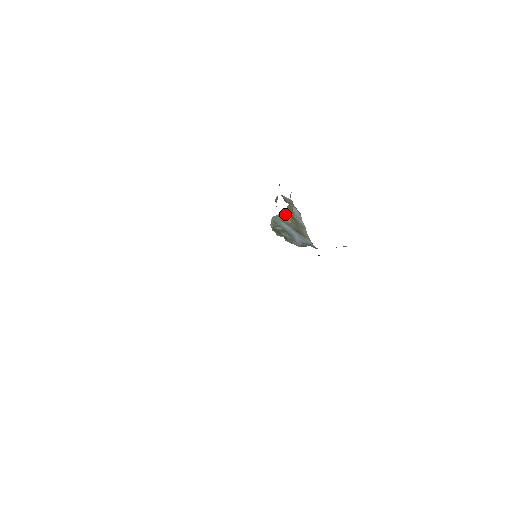
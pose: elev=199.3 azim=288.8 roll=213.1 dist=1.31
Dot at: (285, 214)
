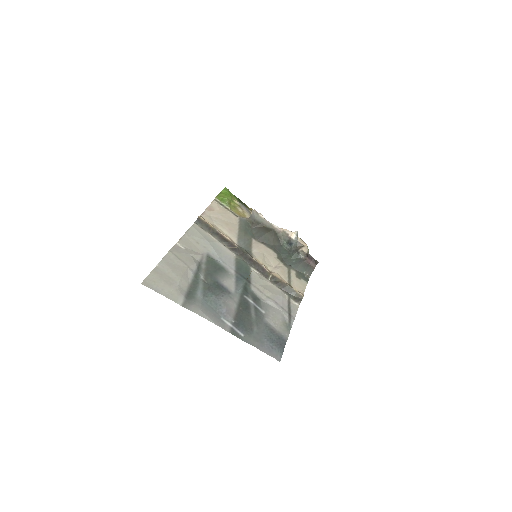
Dot at: occluded
